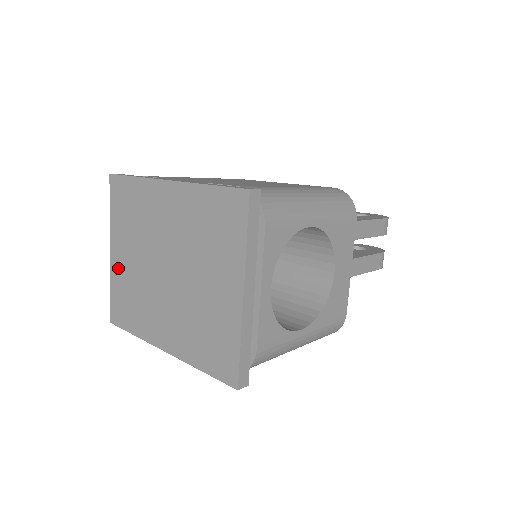
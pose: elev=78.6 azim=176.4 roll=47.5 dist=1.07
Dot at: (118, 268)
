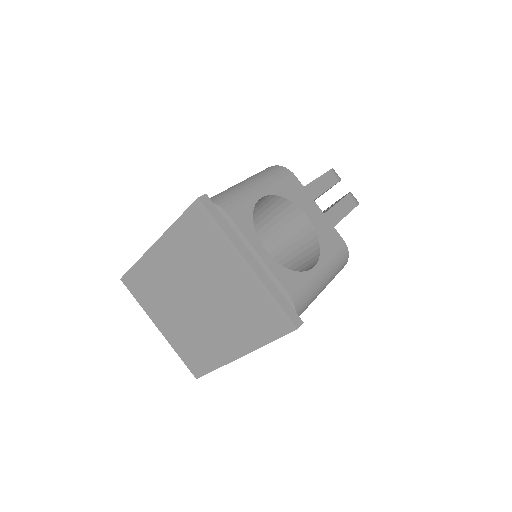
Dot at: (172, 335)
